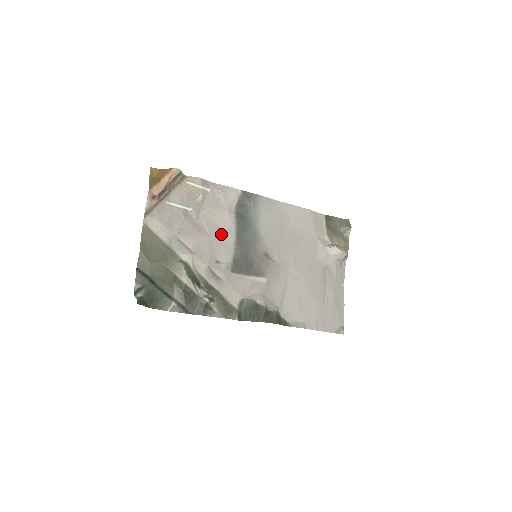
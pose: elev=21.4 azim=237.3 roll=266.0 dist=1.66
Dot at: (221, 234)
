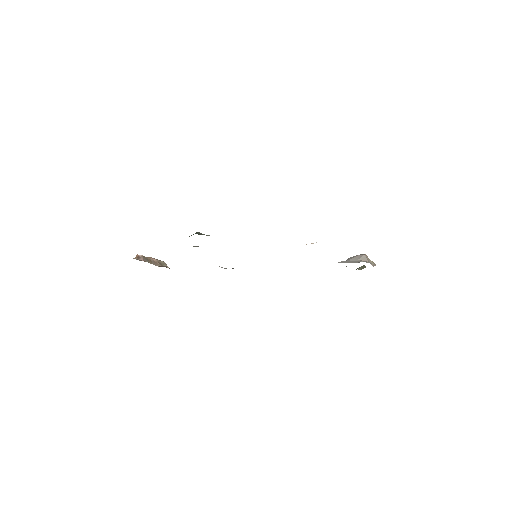
Dot at: occluded
